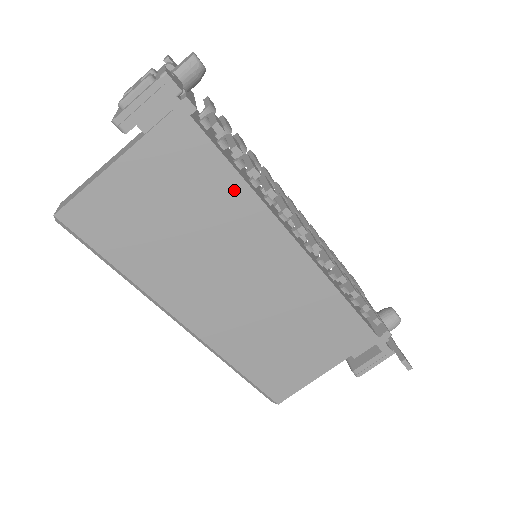
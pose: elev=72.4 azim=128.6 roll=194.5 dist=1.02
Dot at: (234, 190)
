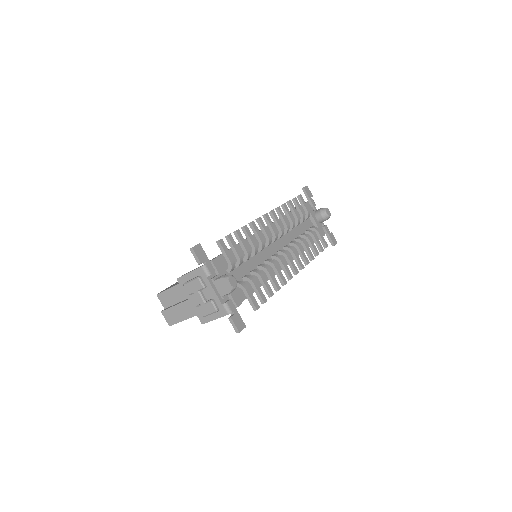
Dot at: occluded
